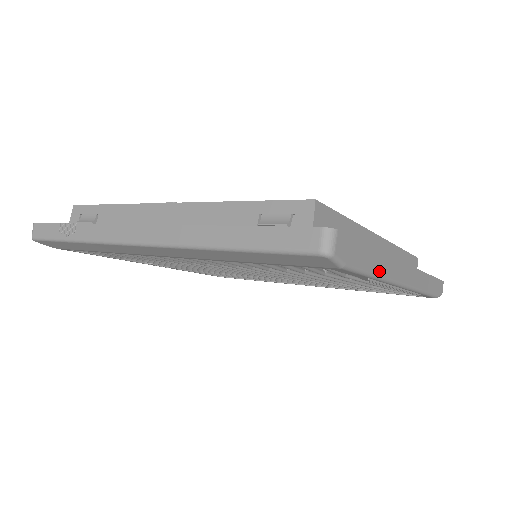
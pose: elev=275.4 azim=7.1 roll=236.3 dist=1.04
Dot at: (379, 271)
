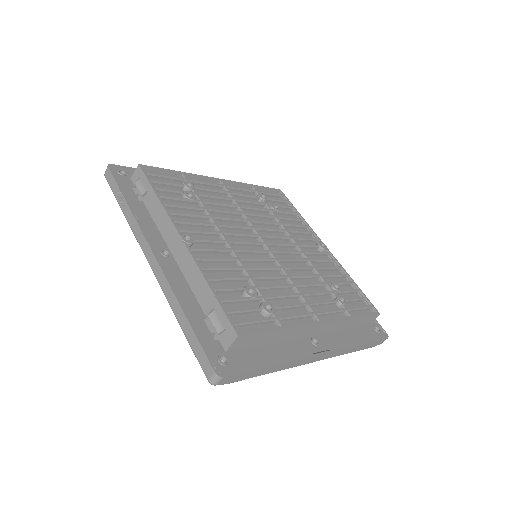
Dot at: (274, 371)
